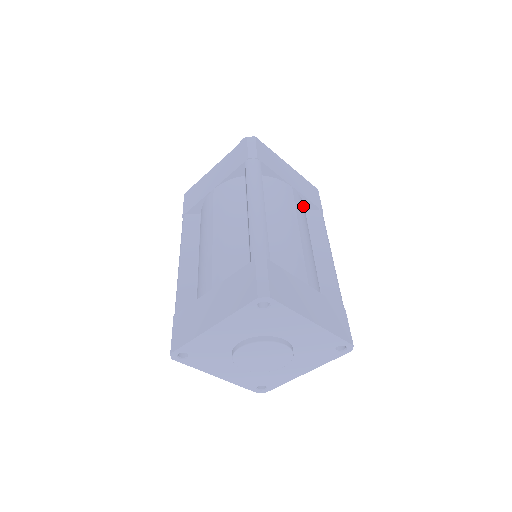
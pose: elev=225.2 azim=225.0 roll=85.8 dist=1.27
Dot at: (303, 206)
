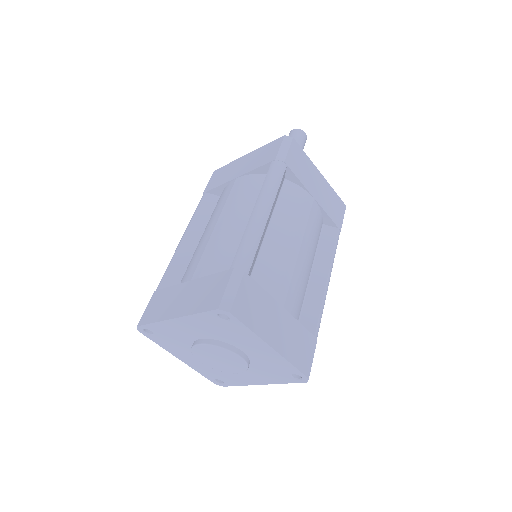
Dot at: (320, 221)
